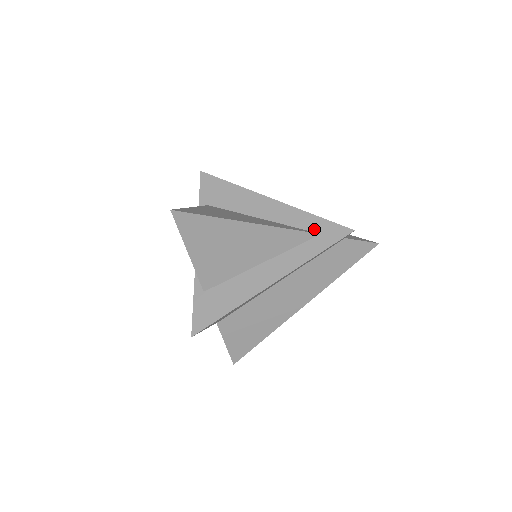
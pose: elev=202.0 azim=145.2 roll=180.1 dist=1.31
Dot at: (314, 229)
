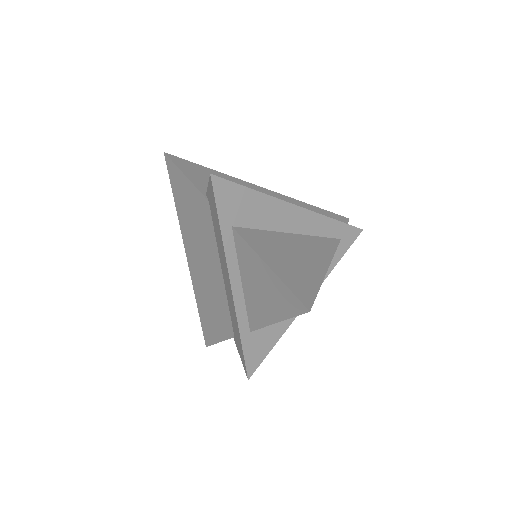
Dot at: (336, 235)
